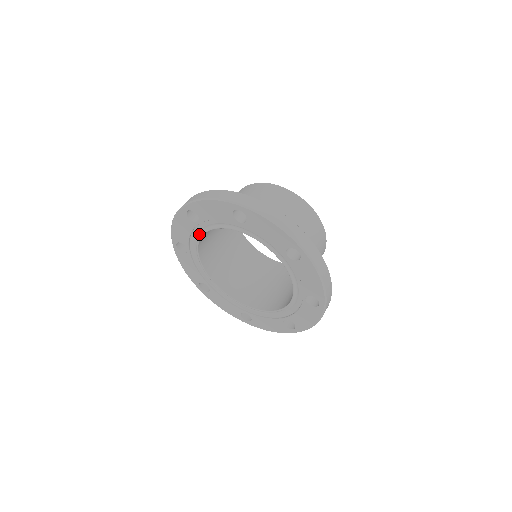
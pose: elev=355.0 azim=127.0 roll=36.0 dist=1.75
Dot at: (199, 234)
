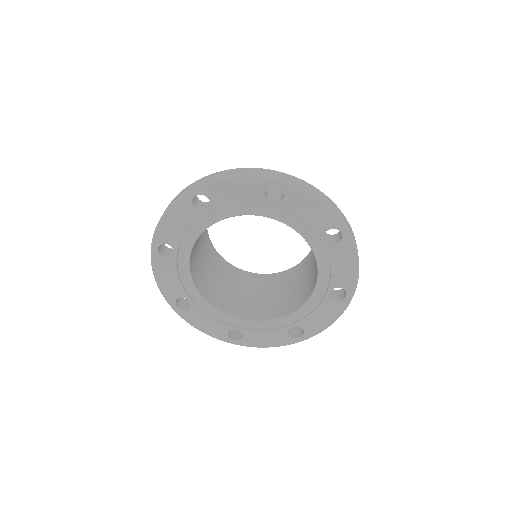
Dot at: (200, 228)
